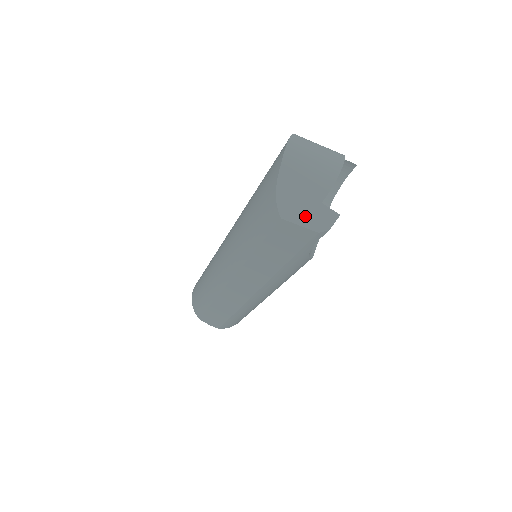
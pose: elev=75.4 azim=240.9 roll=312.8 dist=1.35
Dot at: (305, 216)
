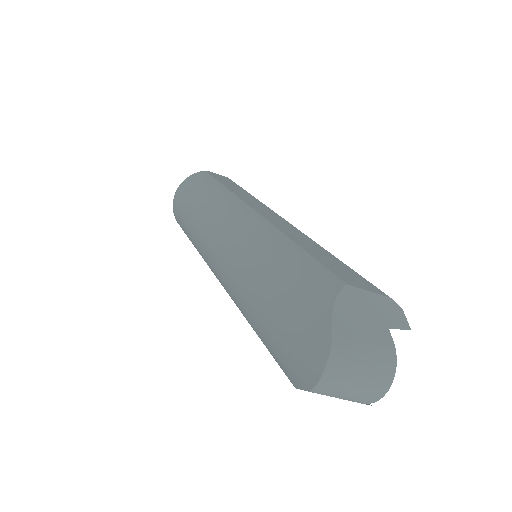
Dot at: occluded
